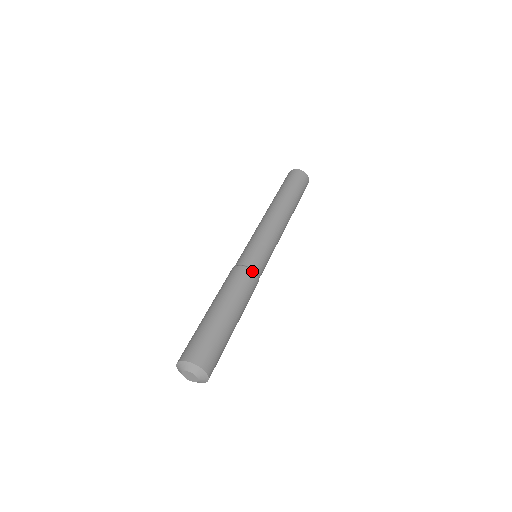
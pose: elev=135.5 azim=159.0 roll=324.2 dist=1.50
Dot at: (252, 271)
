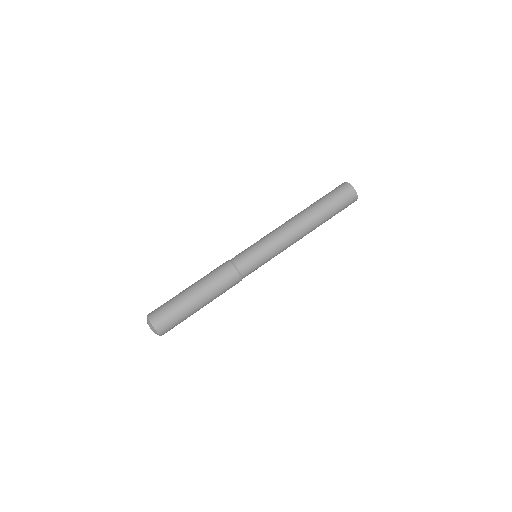
Dot at: (233, 266)
